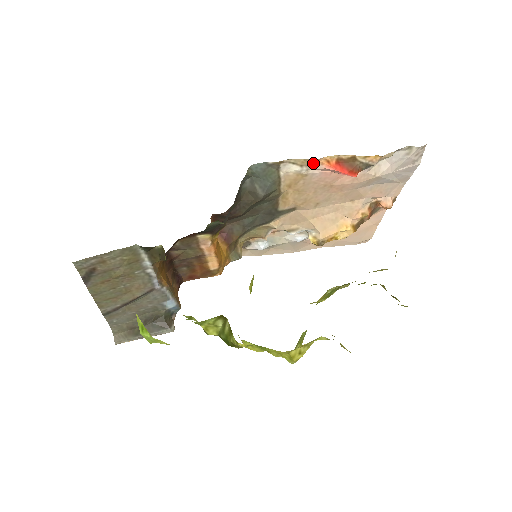
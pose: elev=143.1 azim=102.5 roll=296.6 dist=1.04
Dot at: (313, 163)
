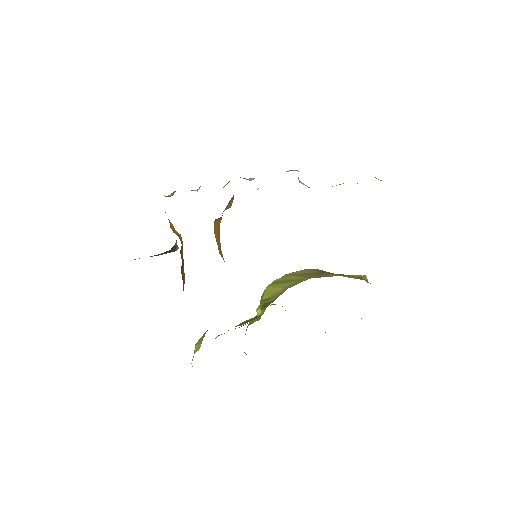
Dot at: occluded
